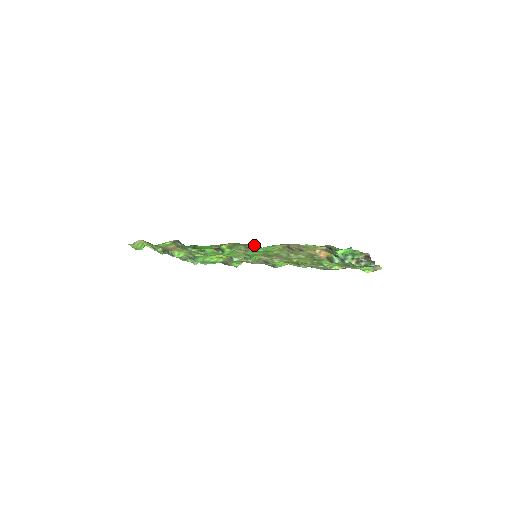
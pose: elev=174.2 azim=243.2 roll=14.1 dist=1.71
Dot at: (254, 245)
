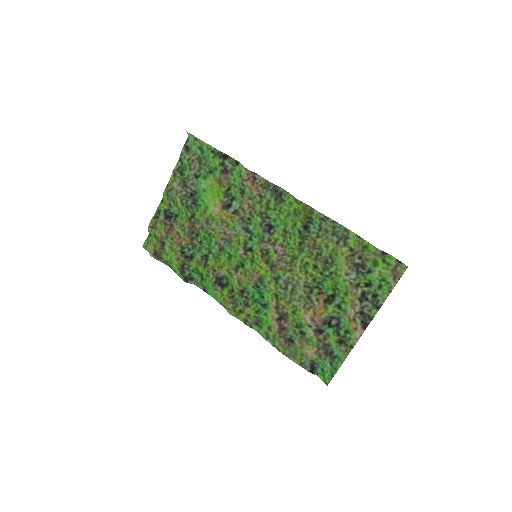
Dot at: (250, 313)
